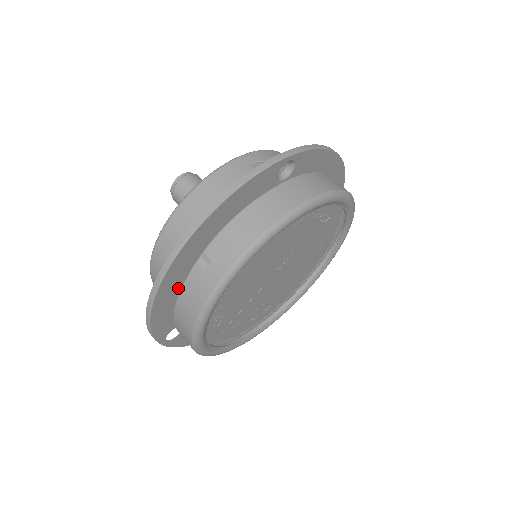
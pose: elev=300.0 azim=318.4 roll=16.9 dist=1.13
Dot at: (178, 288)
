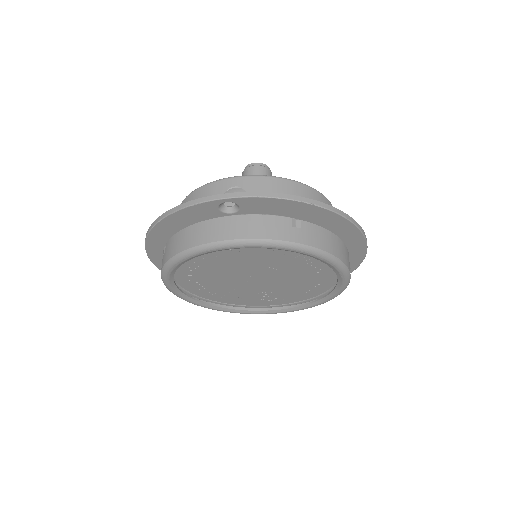
Dot at: occluded
